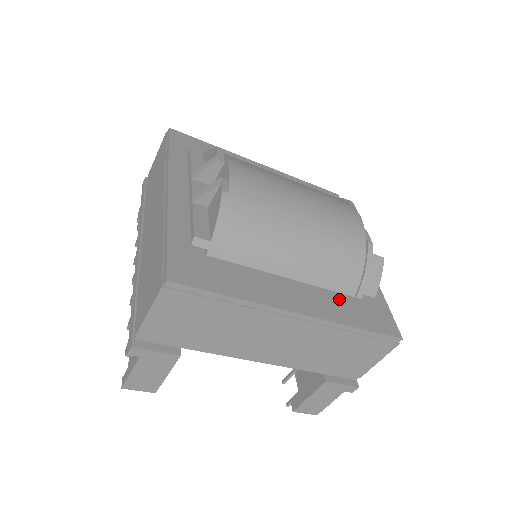
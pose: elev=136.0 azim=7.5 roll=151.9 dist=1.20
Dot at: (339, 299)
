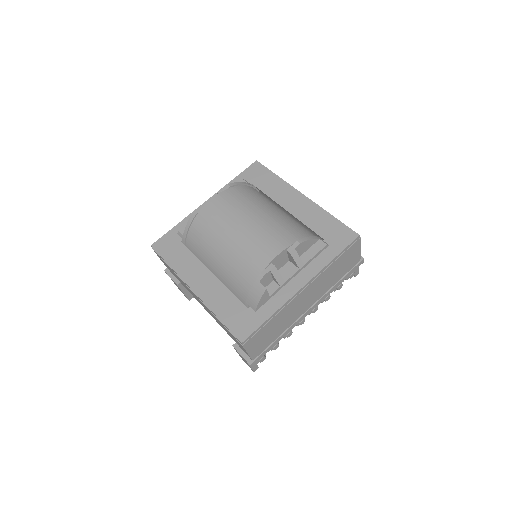
Dot at: (229, 298)
